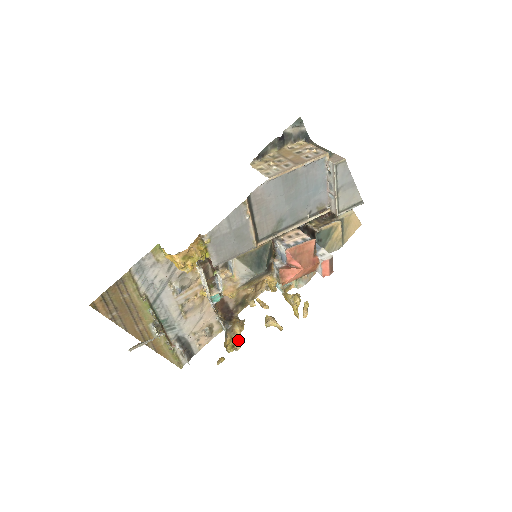
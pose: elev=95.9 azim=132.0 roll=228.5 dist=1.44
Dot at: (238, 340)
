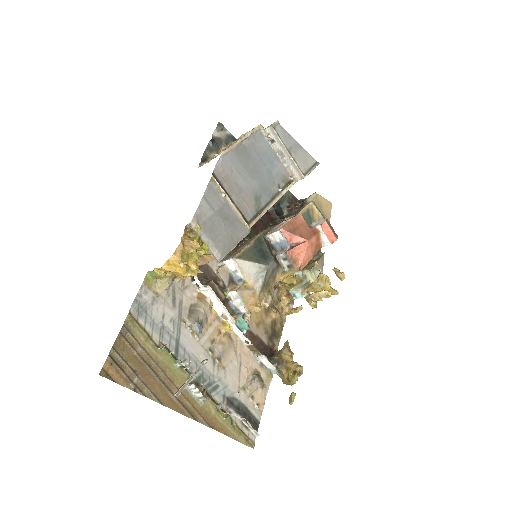
Dot at: (295, 364)
